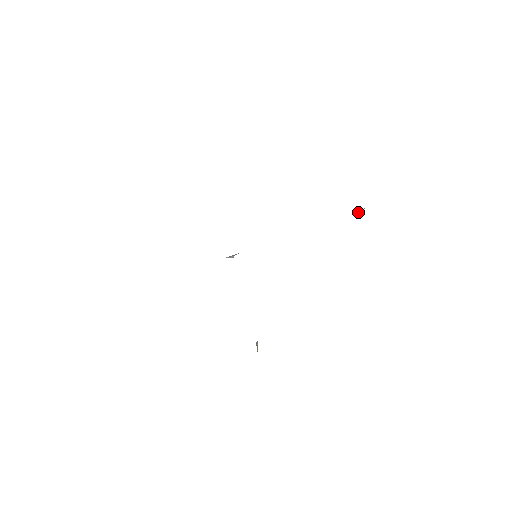
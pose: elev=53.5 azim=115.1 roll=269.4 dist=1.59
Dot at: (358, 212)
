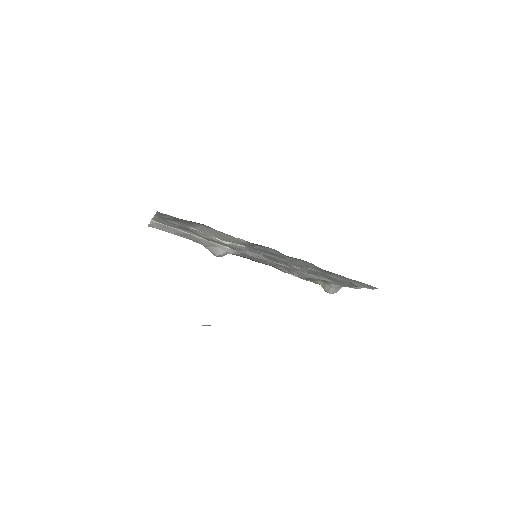
Dot at: (332, 291)
